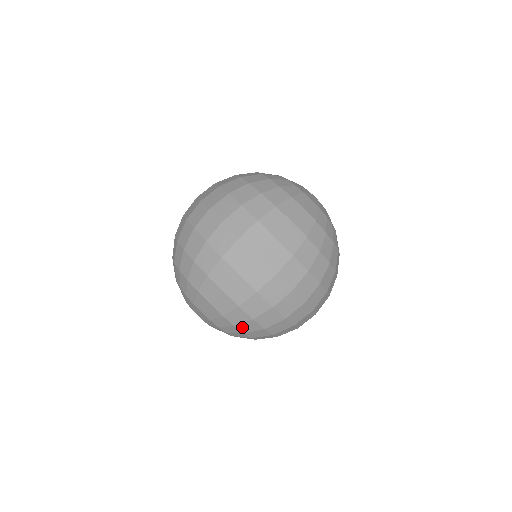
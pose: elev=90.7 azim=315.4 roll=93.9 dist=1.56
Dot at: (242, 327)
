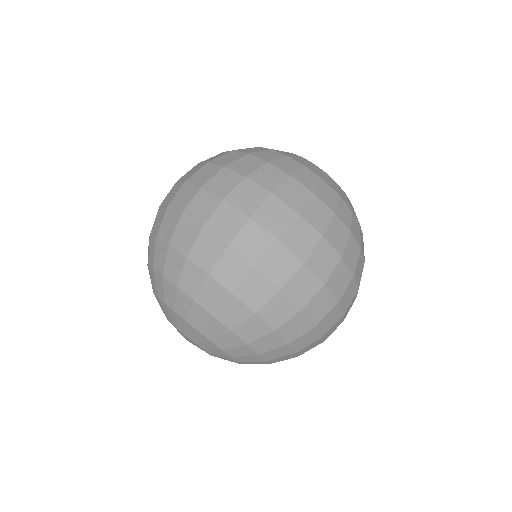
Dot at: (224, 316)
